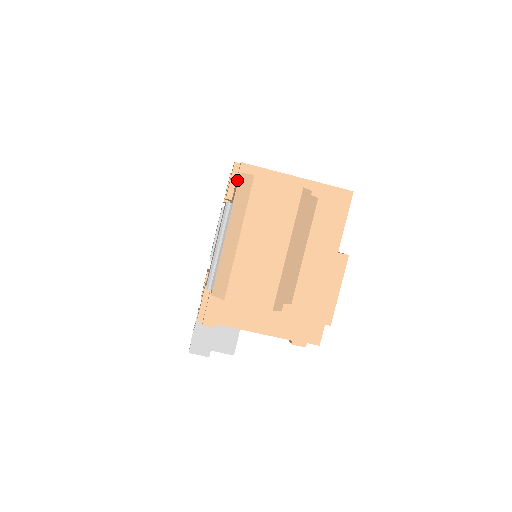
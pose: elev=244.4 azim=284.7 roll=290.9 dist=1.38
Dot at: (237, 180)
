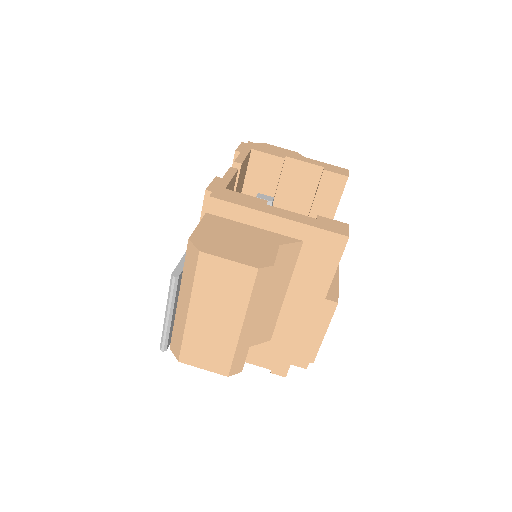
Dot at: occluded
